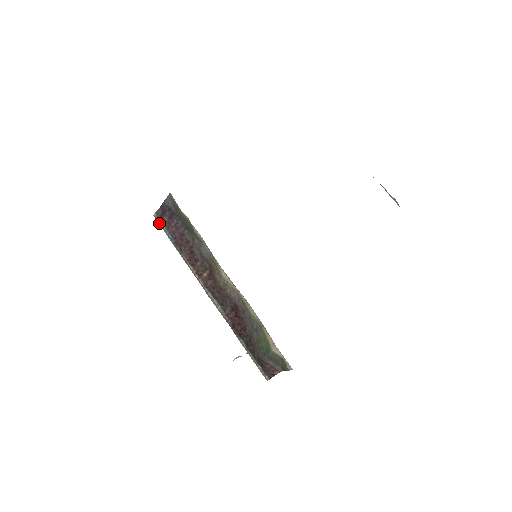
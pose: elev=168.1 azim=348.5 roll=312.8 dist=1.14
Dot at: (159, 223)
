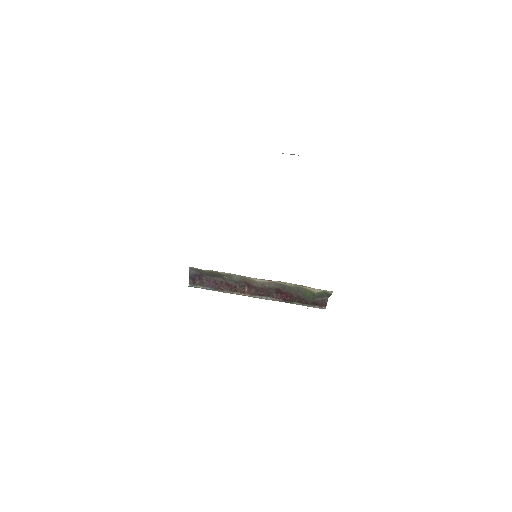
Dot at: (196, 287)
